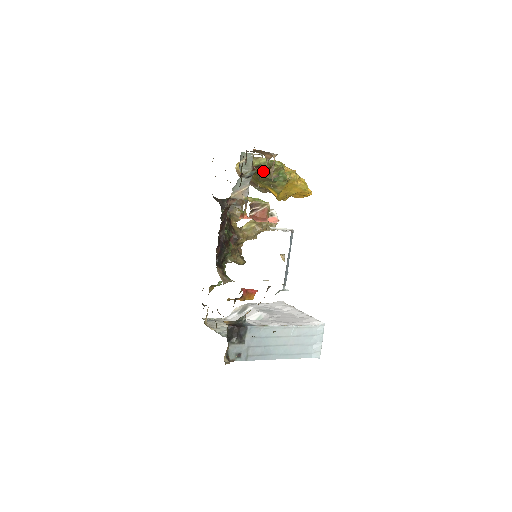
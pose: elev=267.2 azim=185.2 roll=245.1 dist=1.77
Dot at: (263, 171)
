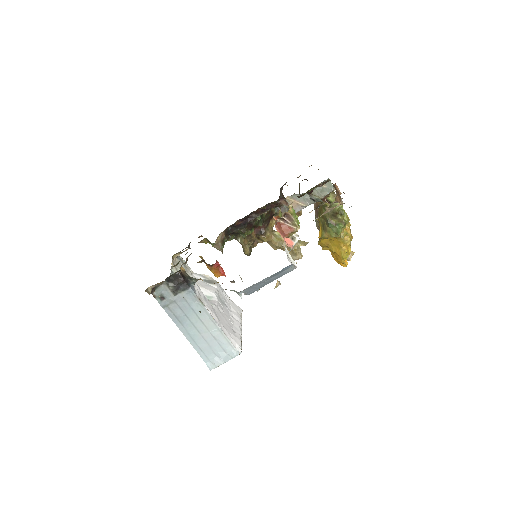
Dot at: occluded
